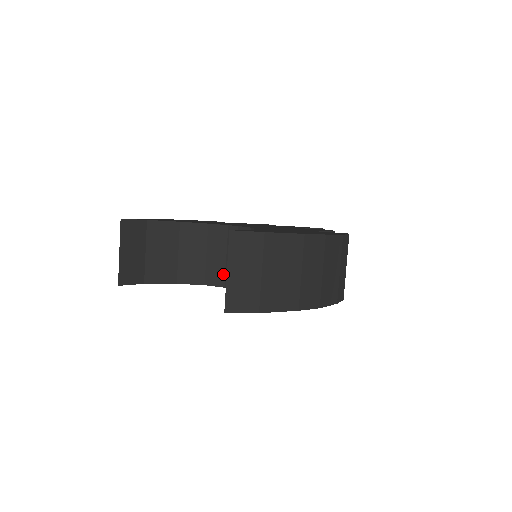
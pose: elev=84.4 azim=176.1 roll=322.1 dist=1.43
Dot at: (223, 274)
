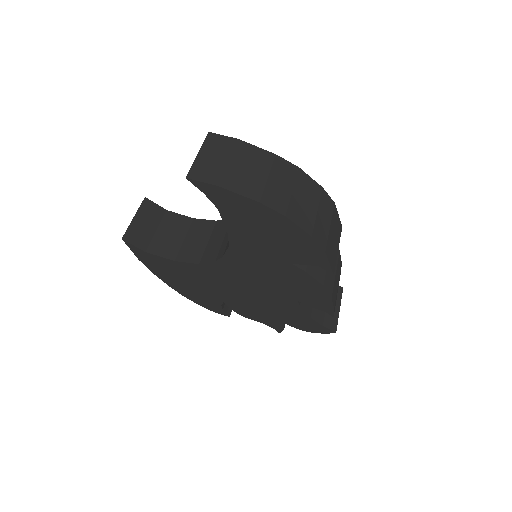
Dot at: (217, 251)
